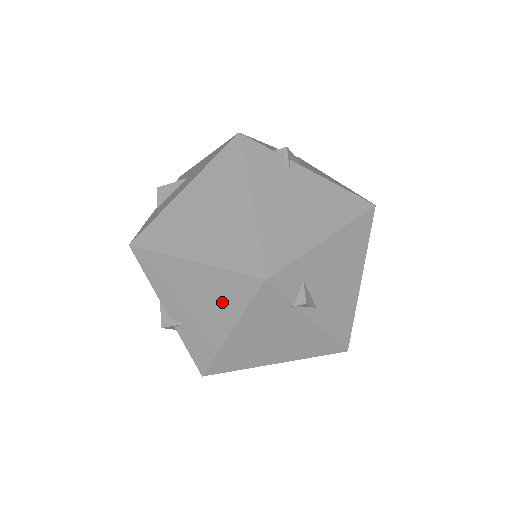
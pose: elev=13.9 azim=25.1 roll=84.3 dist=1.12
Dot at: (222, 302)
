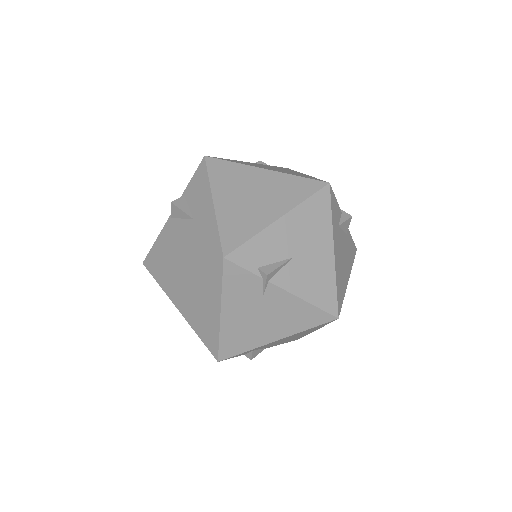
Dot at: occluded
